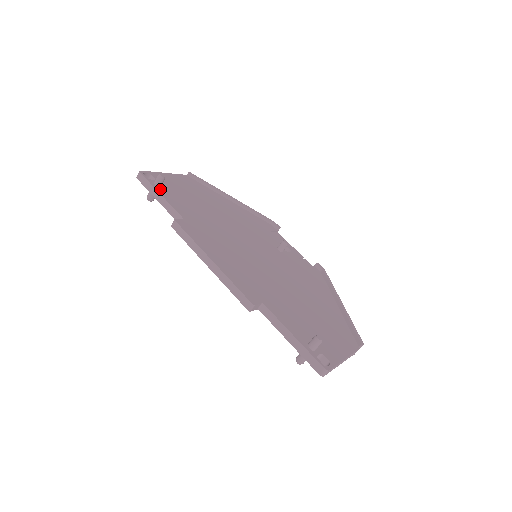
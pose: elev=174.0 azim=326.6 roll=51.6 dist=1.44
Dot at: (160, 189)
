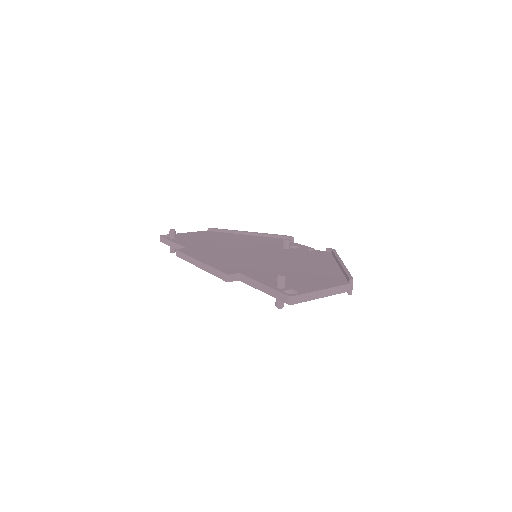
Dot at: (173, 239)
